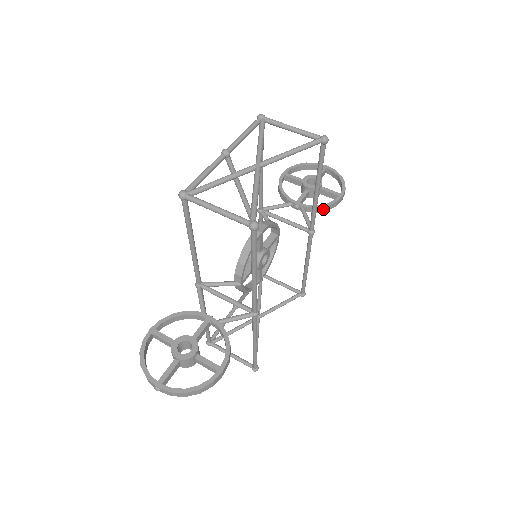
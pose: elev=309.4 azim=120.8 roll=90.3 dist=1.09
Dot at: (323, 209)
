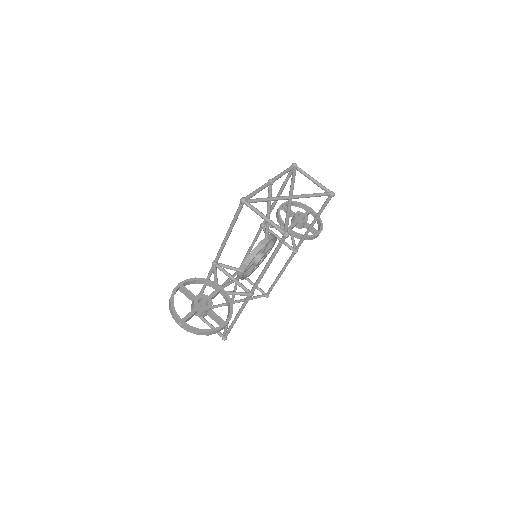
Dot at: (305, 238)
